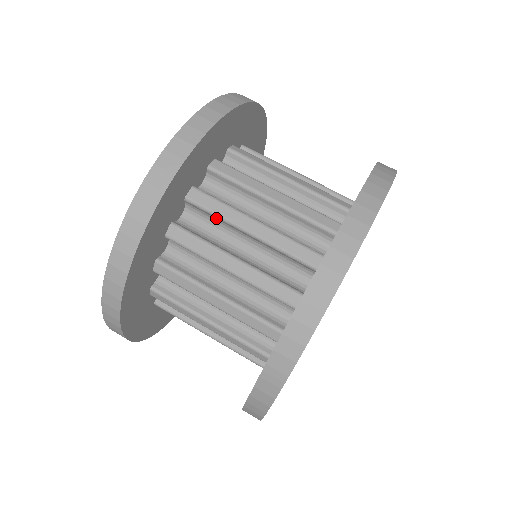
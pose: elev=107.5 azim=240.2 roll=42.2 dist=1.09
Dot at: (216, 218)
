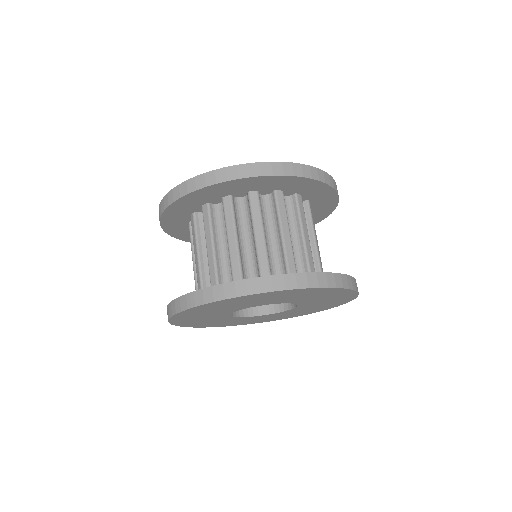
Dot at: (251, 215)
